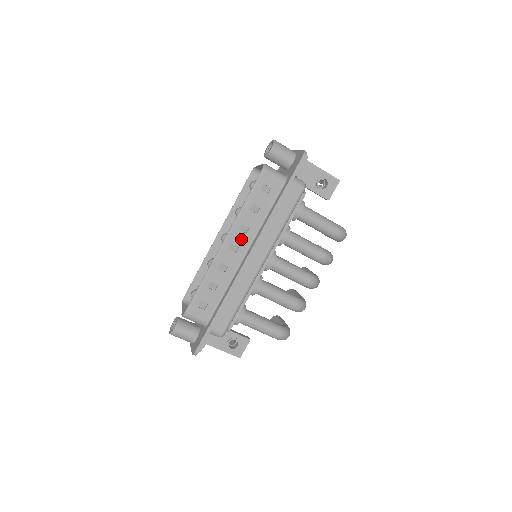
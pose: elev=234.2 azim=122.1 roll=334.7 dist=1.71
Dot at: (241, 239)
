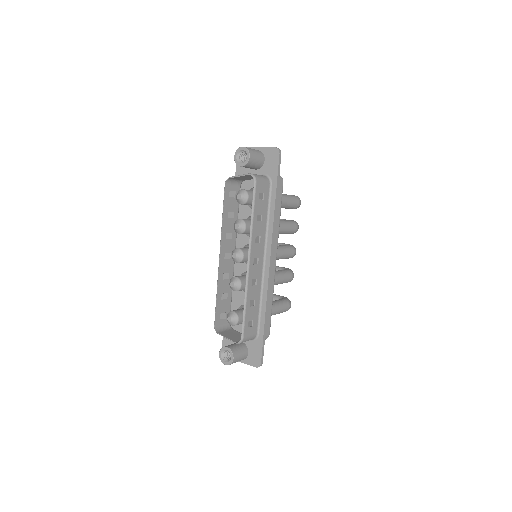
Dot at: (258, 250)
